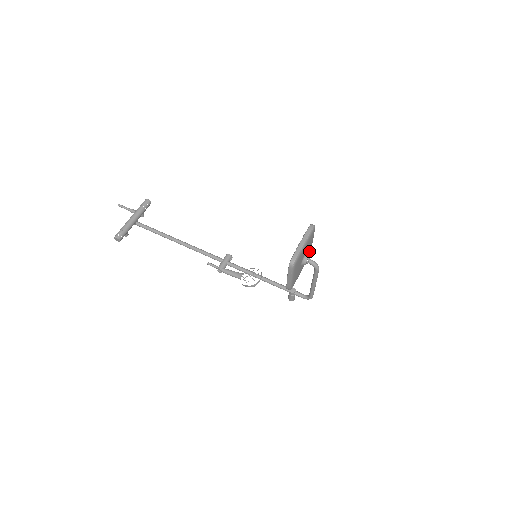
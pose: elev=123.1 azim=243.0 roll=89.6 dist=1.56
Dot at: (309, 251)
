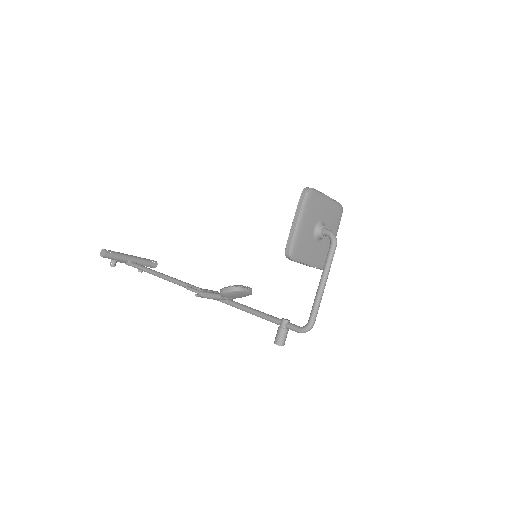
Dot at: (327, 246)
